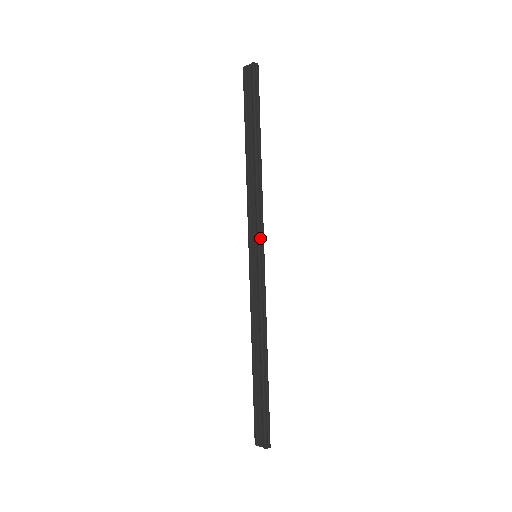
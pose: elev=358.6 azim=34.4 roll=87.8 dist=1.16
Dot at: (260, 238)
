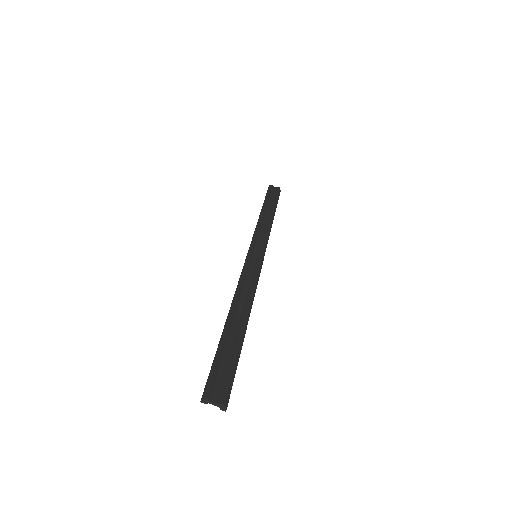
Dot at: (265, 249)
